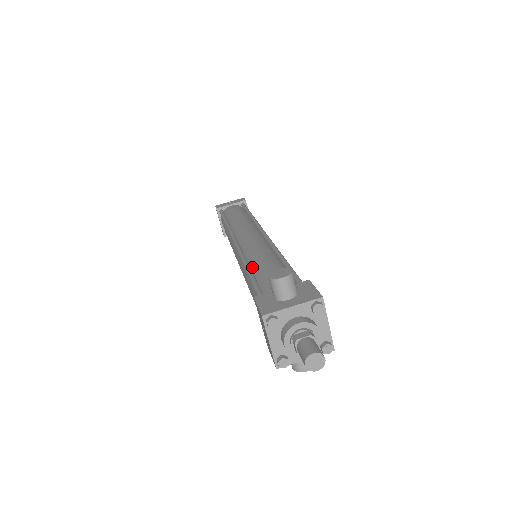
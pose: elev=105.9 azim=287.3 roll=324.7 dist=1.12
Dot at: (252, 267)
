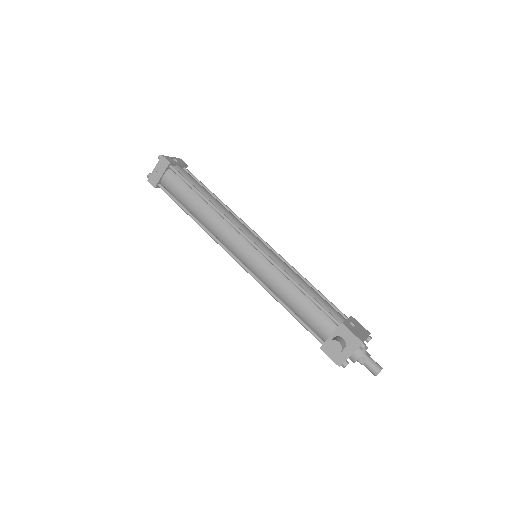
Dot at: (283, 300)
